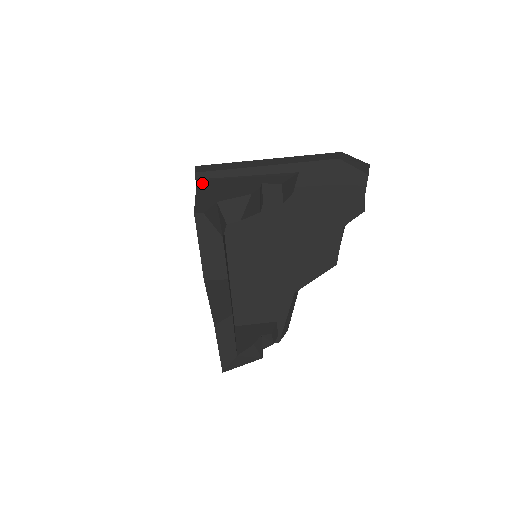
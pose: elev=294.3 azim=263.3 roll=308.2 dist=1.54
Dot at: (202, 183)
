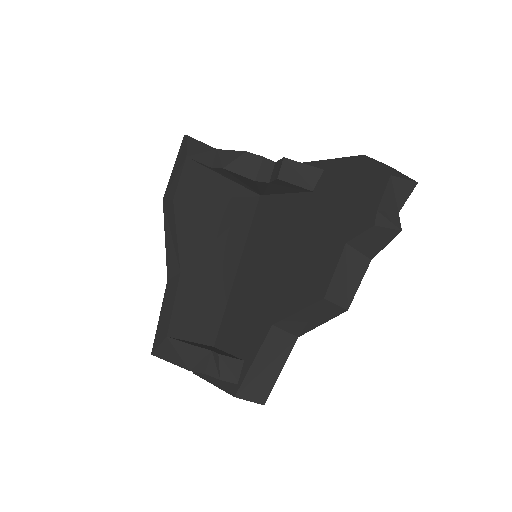
Dot at: occluded
